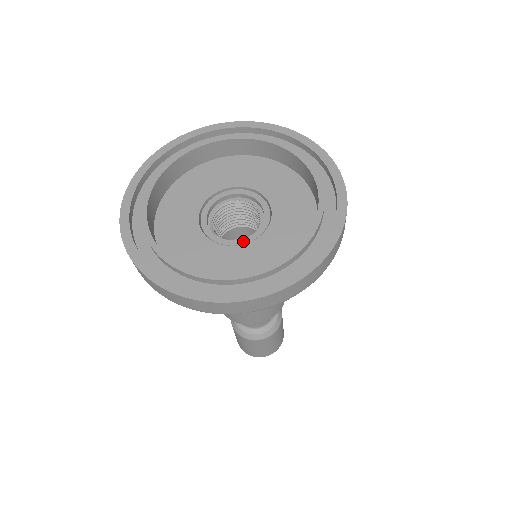
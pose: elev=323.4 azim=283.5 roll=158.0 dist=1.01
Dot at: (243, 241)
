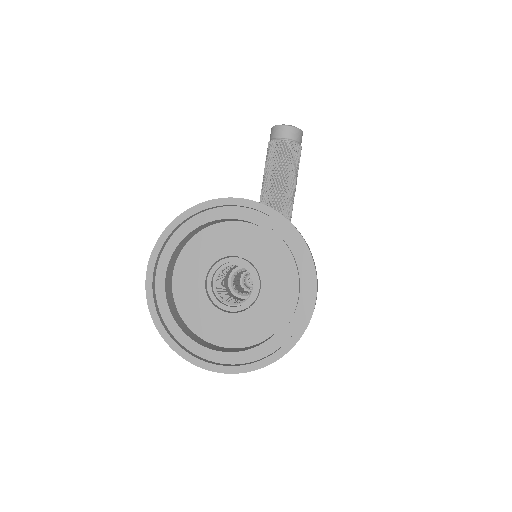
Dot at: (241, 308)
